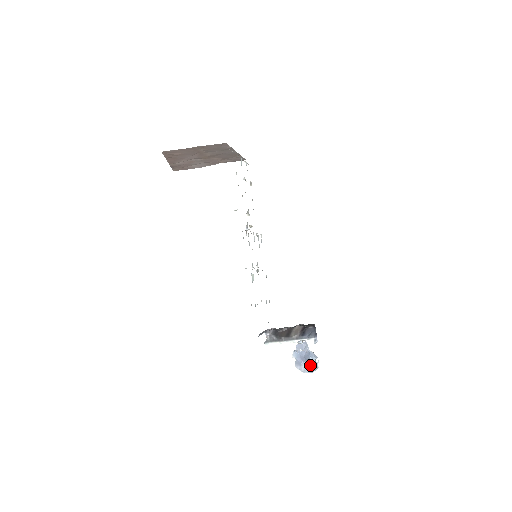
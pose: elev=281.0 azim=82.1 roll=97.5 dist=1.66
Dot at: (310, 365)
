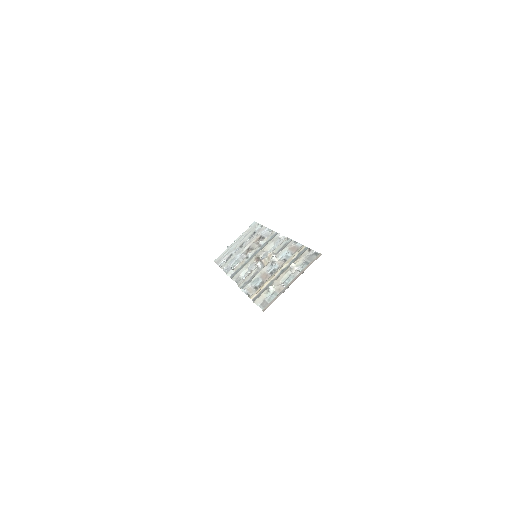
Dot at: occluded
